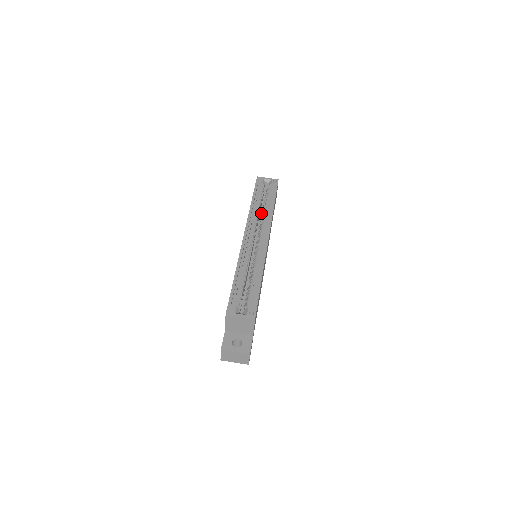
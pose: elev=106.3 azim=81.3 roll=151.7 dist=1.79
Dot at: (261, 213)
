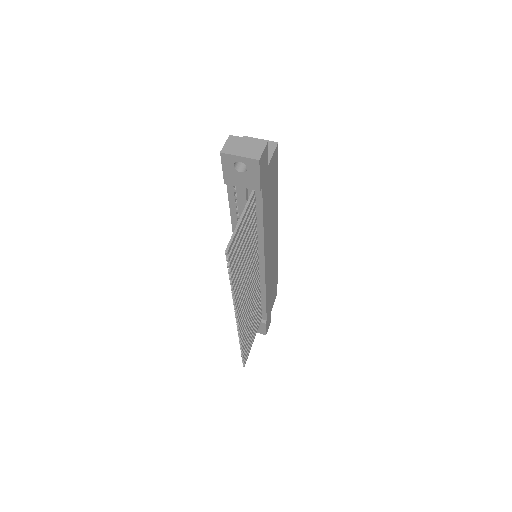
Dot at: occluded
